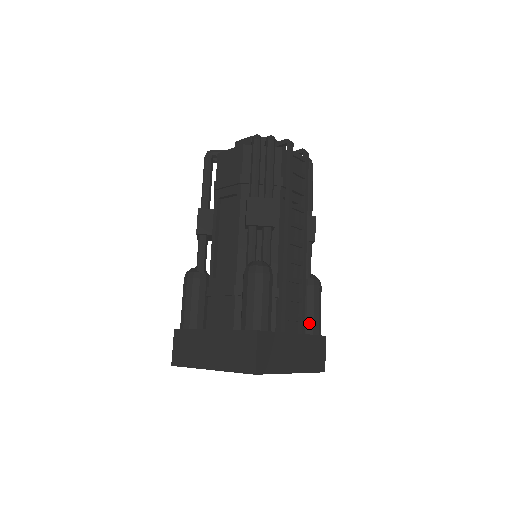
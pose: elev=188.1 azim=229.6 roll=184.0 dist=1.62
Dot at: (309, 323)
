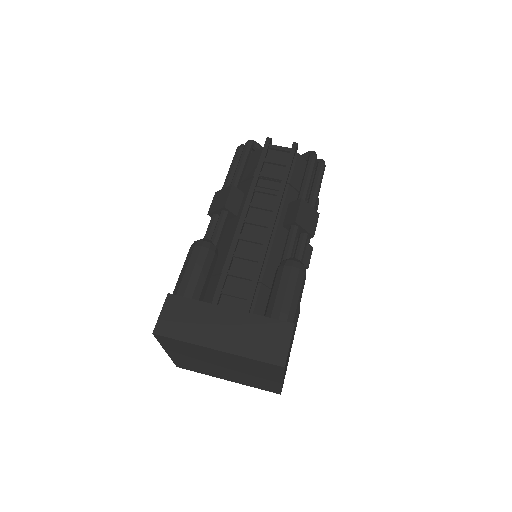
Dot at: (270, 306)
